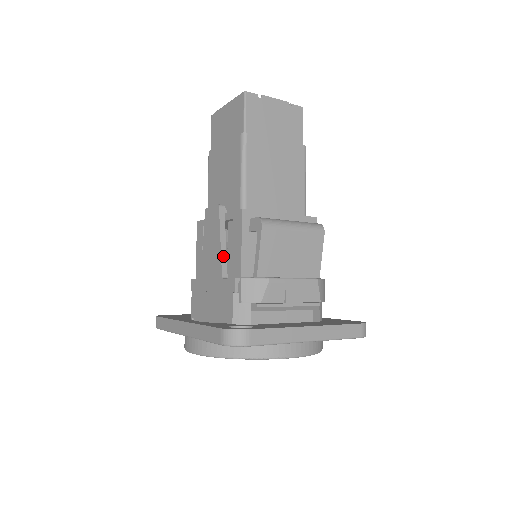
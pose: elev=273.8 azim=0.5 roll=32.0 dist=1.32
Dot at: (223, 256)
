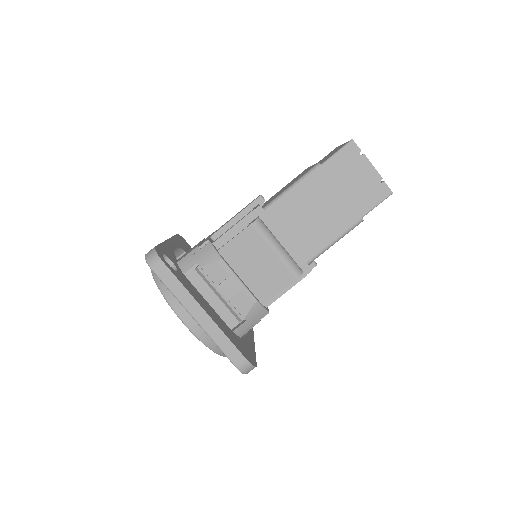
Dot at: (227, 226)
